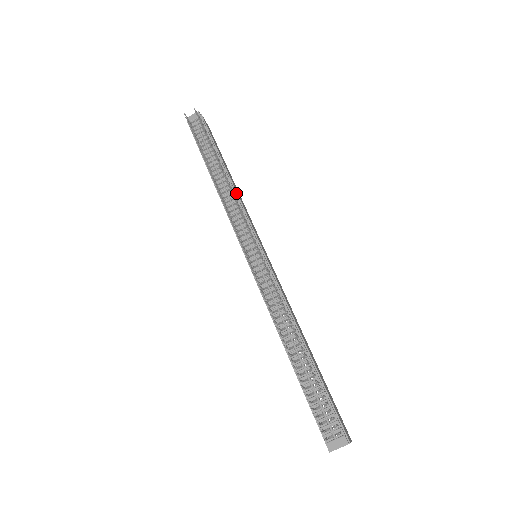
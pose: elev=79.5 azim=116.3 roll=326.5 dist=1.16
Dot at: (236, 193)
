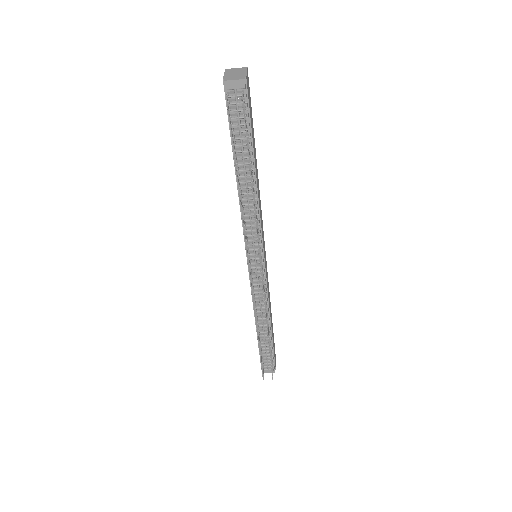
Dot at: (258, 203)
